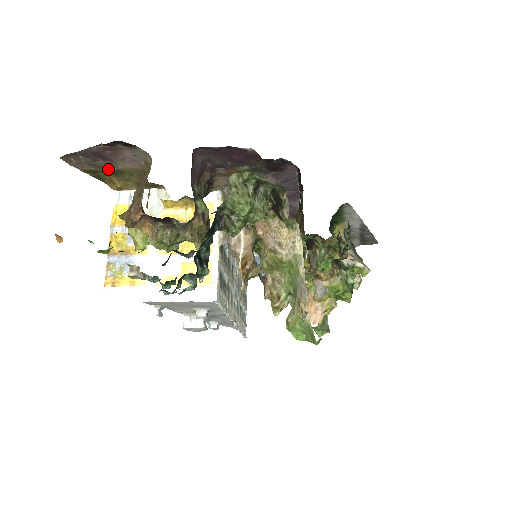
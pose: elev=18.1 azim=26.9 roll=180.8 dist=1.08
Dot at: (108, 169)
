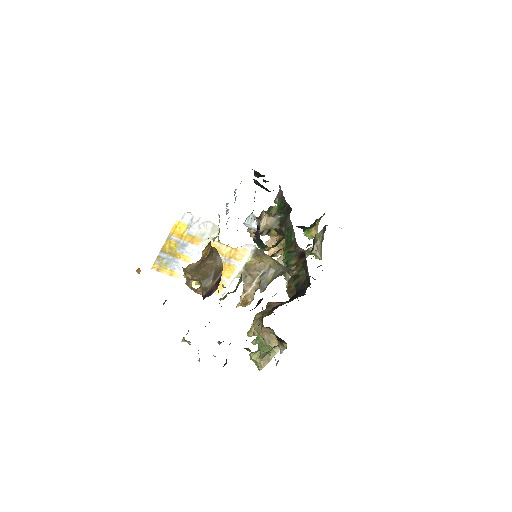
Dot at: occluded
